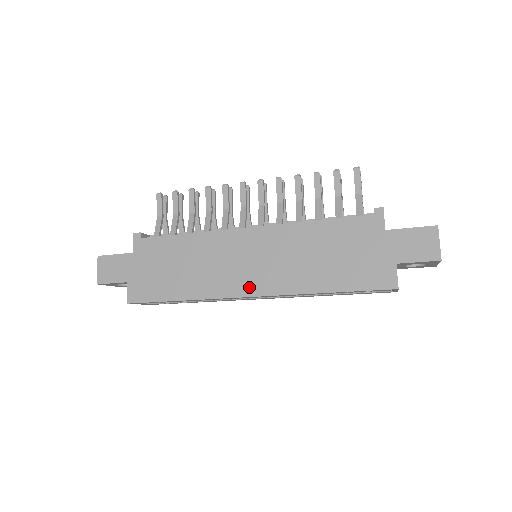
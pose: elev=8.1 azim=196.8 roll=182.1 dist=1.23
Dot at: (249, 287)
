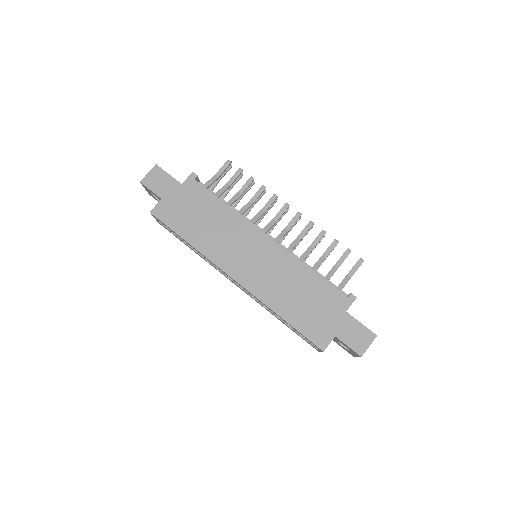
Dot at: (237, 272)
